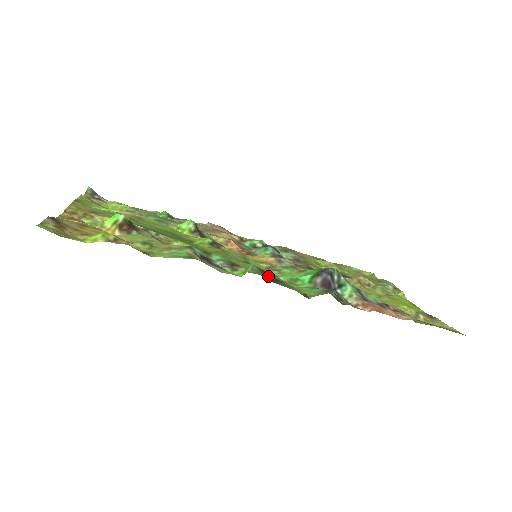
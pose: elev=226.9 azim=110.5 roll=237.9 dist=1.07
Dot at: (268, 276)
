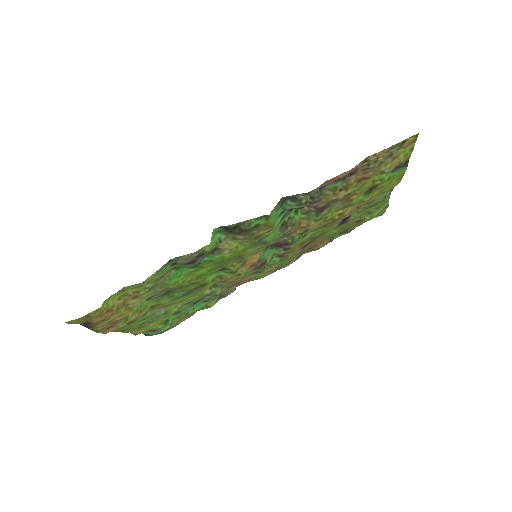
Dot at: (230, 230)
